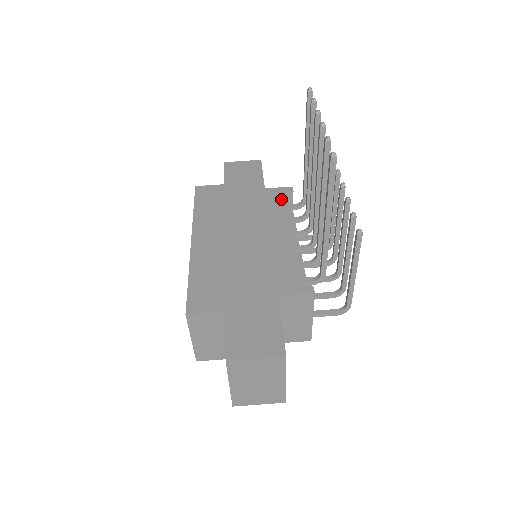
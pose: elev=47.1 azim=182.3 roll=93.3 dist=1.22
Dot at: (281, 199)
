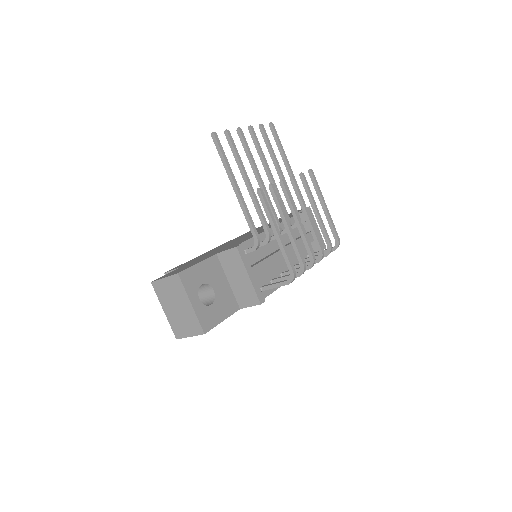
Dot at: (290, 217)
